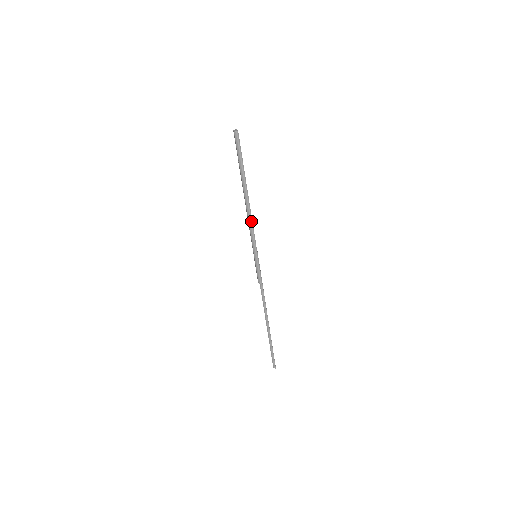
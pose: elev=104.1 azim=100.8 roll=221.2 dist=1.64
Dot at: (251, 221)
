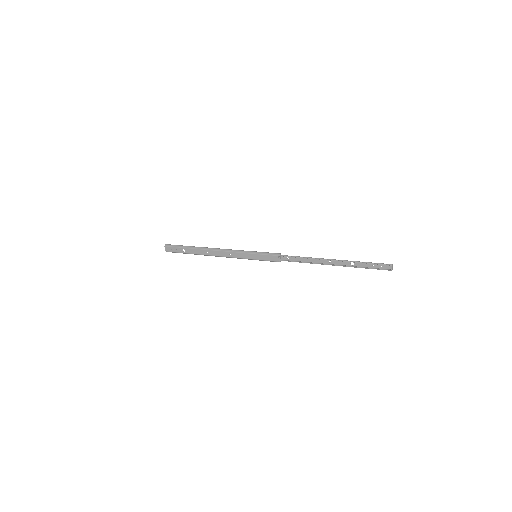
Dot at: (224, 249)
